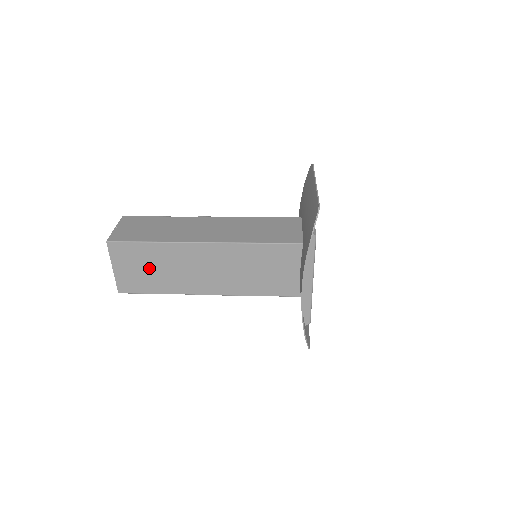
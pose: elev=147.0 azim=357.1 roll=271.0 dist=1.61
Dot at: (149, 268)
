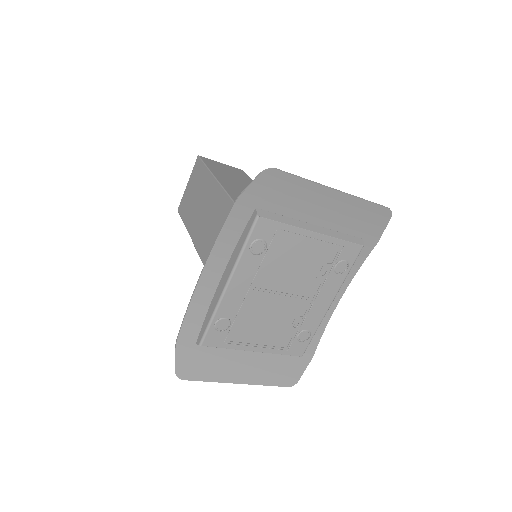
Dot at: (196, 196)
